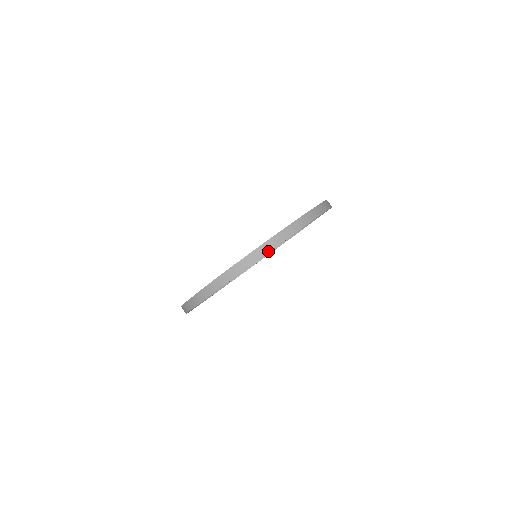
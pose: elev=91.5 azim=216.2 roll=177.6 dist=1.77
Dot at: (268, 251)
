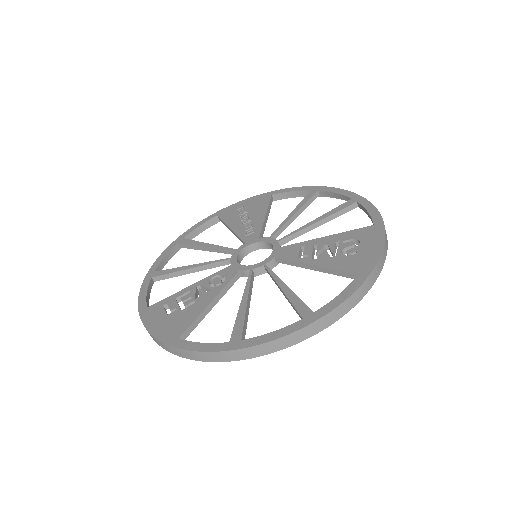
Dot at: (341, 316)
